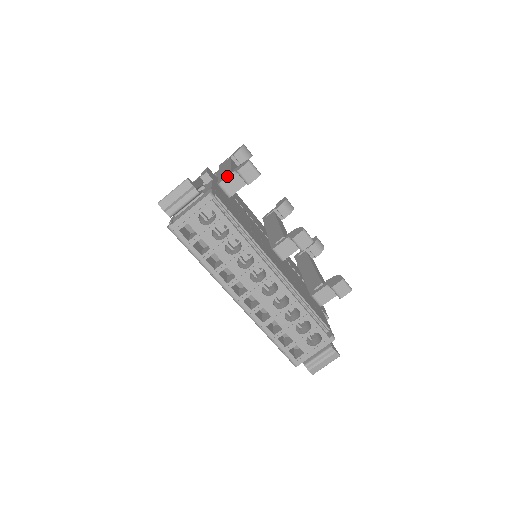
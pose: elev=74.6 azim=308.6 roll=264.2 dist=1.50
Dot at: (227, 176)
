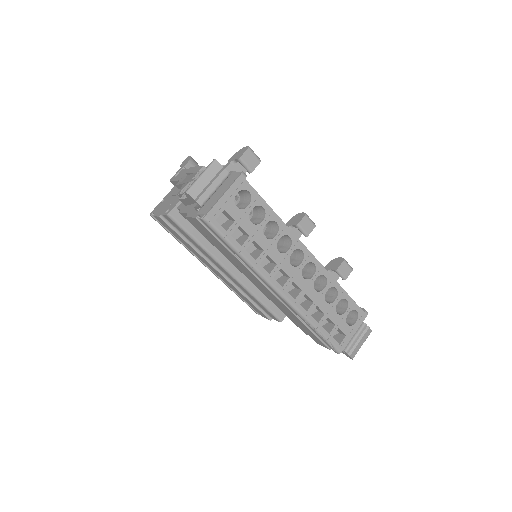
Dot at: (225, 168)
